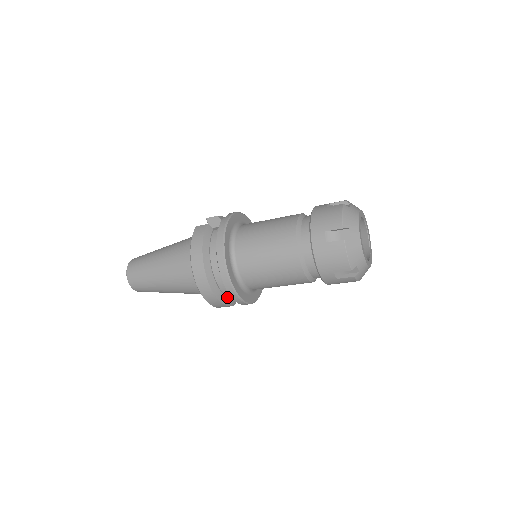
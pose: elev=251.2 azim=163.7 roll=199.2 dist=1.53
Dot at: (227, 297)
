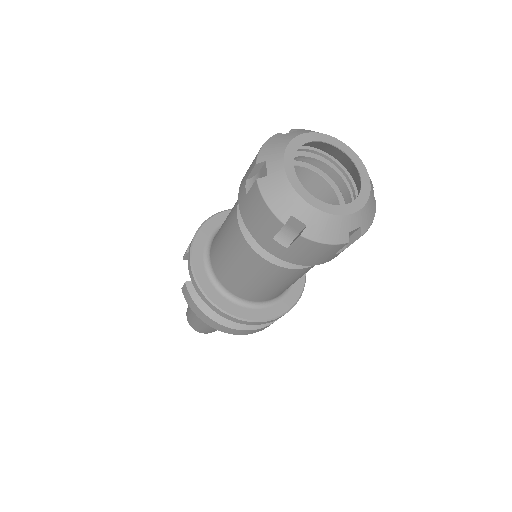
Dot at: occluded
